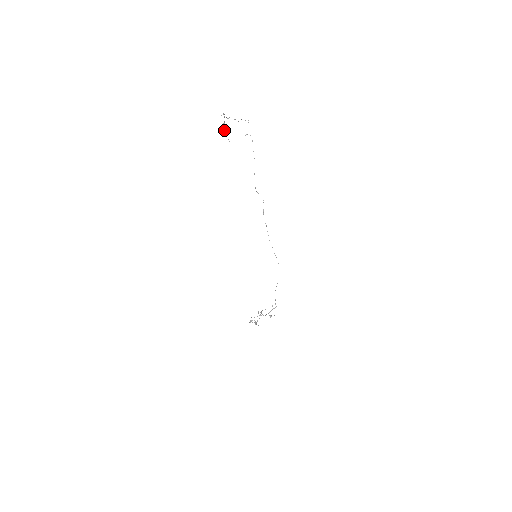
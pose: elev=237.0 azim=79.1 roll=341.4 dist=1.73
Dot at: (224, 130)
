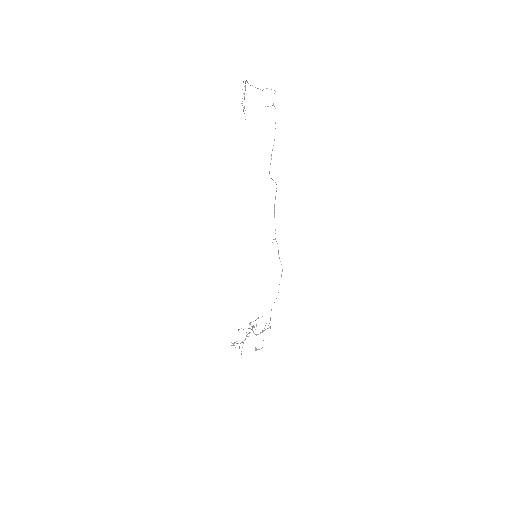
Dot at: occluded
